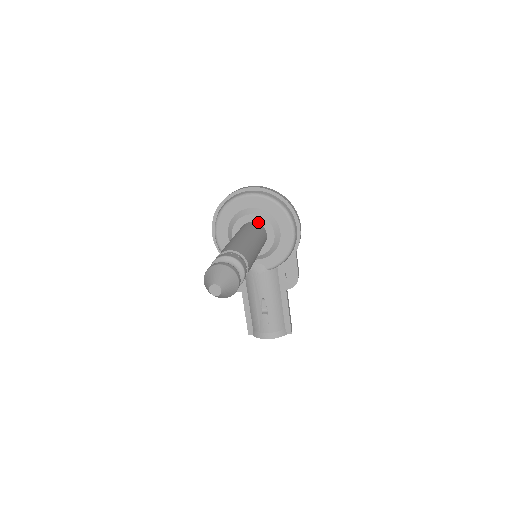
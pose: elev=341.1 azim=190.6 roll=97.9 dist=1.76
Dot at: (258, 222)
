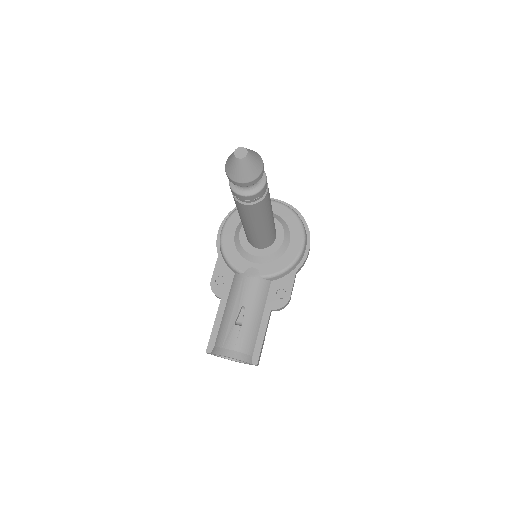
Dot at: occluded
